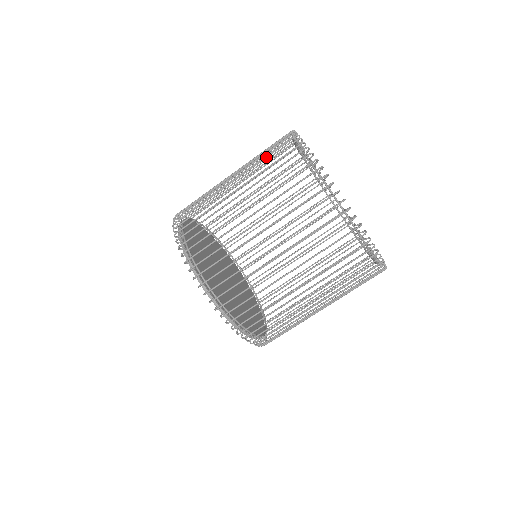
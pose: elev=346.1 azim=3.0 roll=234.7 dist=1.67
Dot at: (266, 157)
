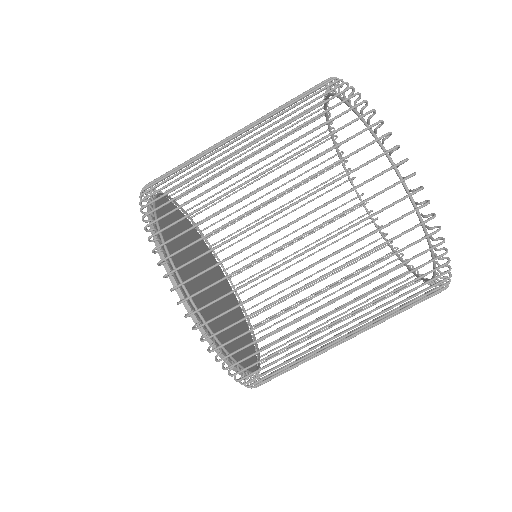
Dot at: (325, 153)
